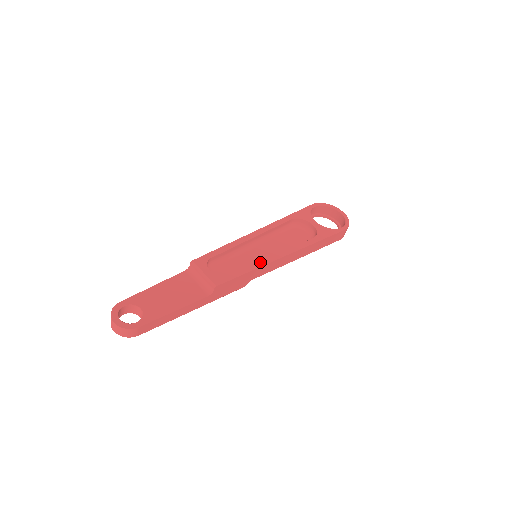
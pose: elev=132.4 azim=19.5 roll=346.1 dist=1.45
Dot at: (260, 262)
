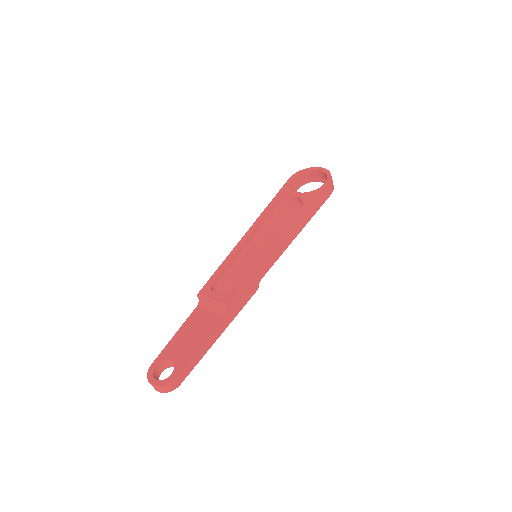
Dot at: (258, 260)
